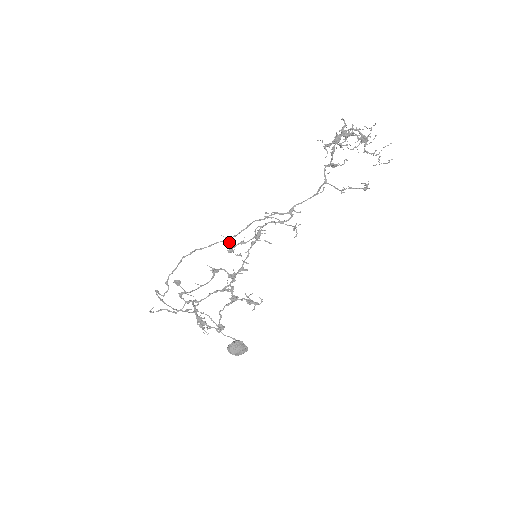
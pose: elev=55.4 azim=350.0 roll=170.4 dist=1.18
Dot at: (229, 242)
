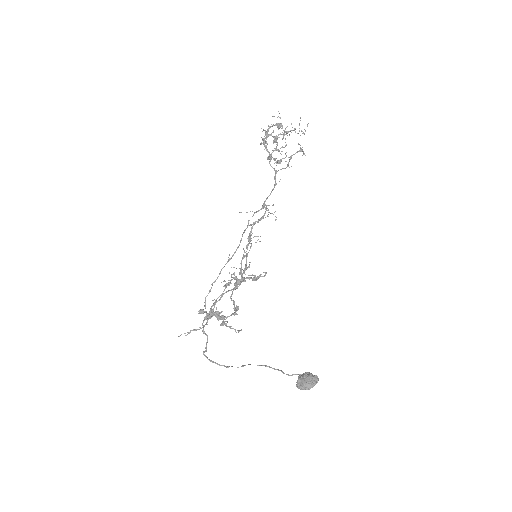
Dot at: occluded
